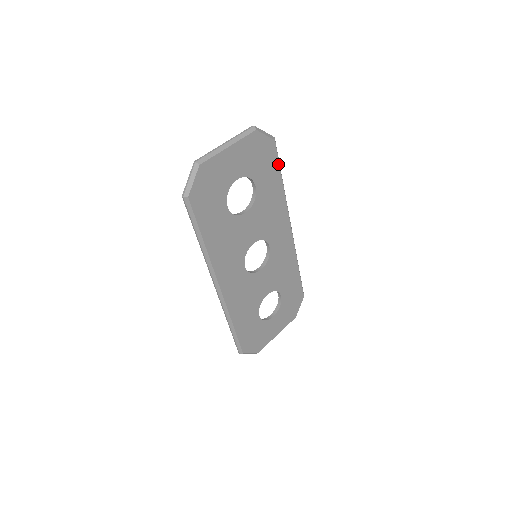
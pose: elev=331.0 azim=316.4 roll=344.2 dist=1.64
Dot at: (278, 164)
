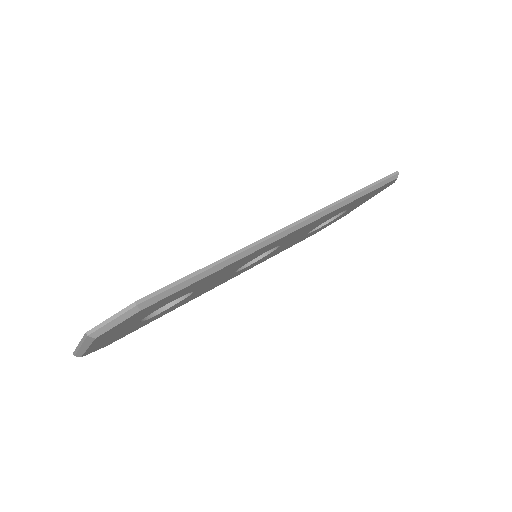
Dot at: (183, 288)
